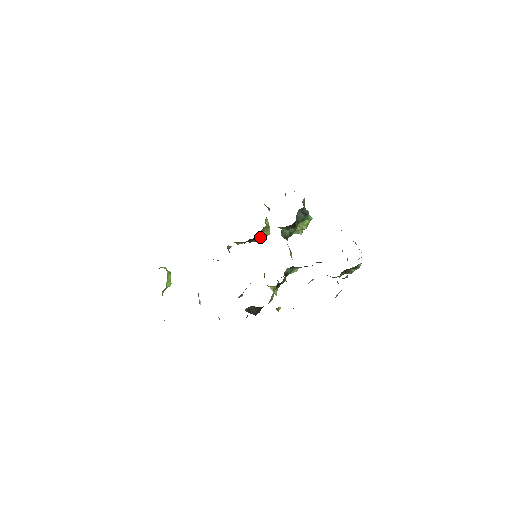
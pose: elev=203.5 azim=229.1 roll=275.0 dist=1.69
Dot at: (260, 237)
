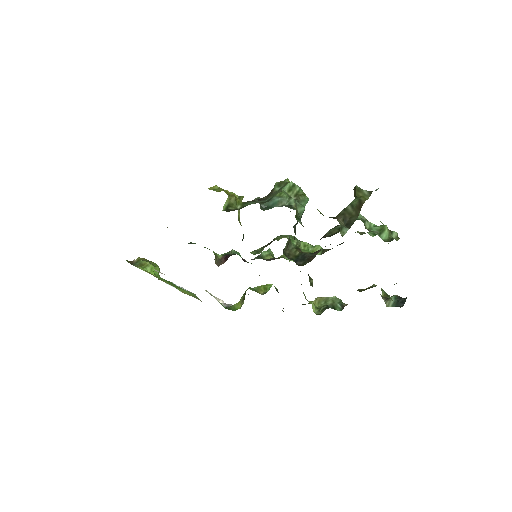
Dot at: (238, 218)
